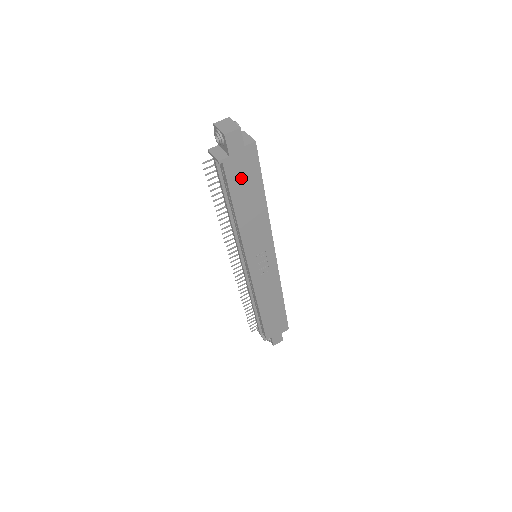
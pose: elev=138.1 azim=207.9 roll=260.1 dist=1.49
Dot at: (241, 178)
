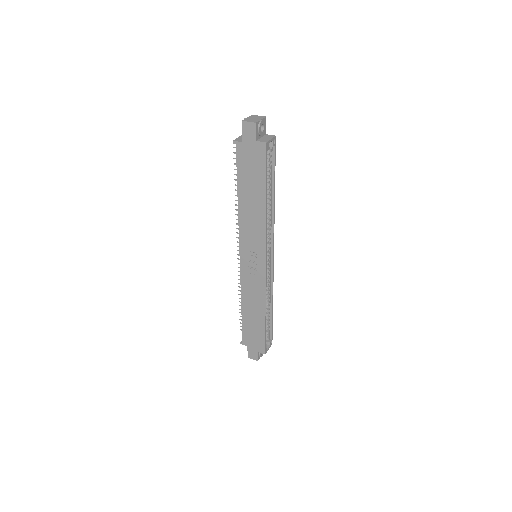
Dot at: (248, 168)
